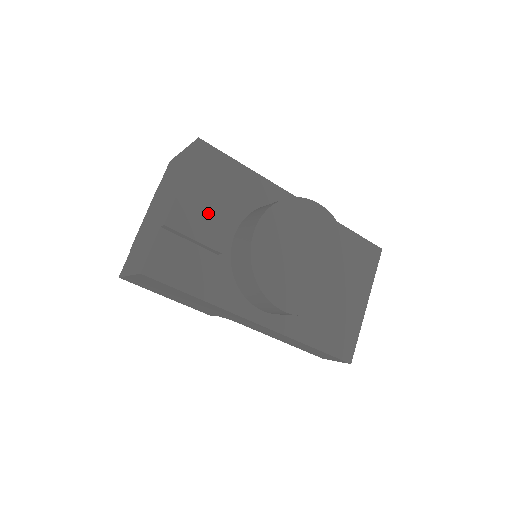
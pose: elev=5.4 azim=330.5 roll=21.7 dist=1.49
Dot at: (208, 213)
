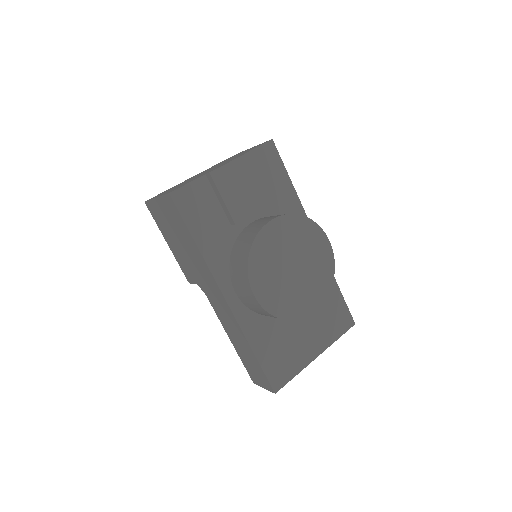
Dot at: (245, 190)
